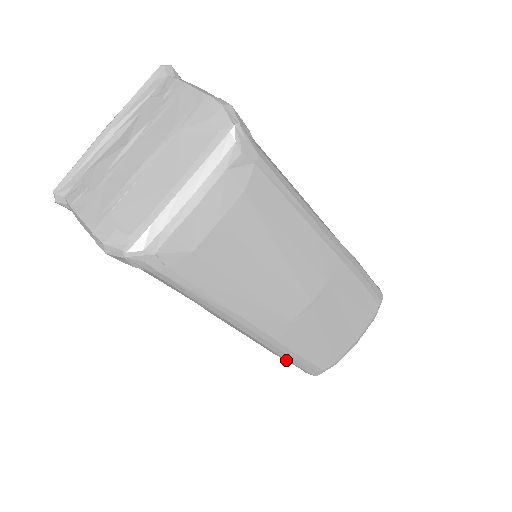
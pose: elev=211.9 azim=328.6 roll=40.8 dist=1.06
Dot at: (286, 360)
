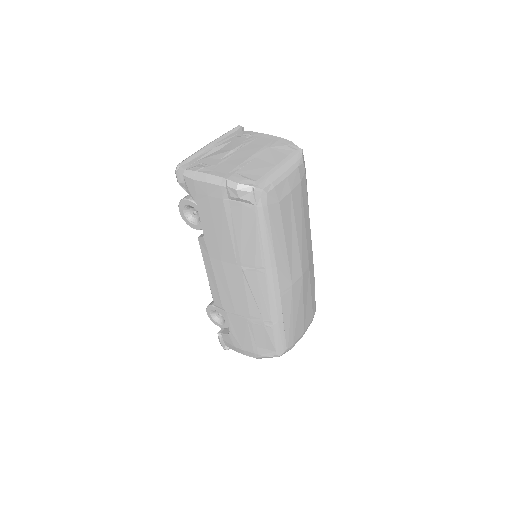
Dot at: (271, 329)
